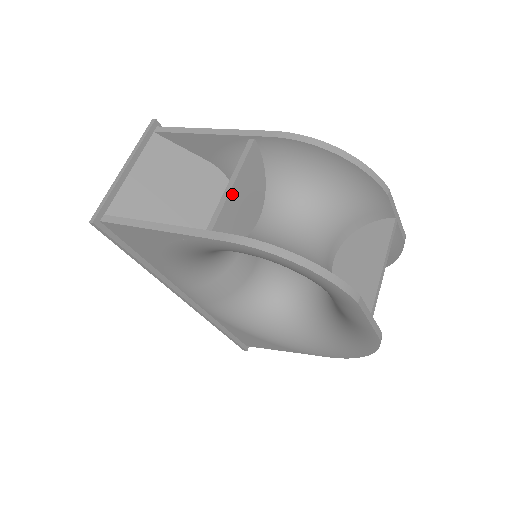
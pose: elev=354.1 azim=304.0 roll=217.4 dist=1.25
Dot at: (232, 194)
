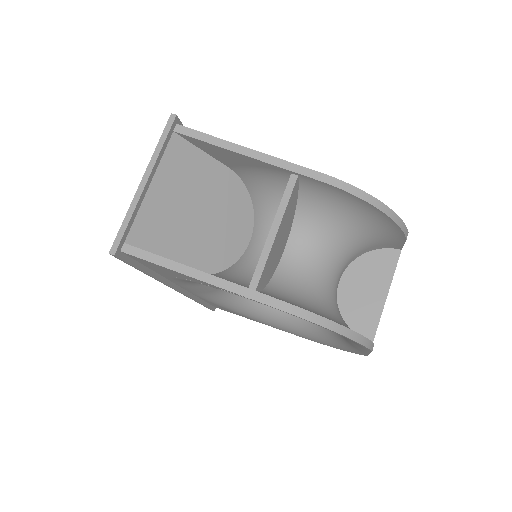
Dot at: (274, 243)
